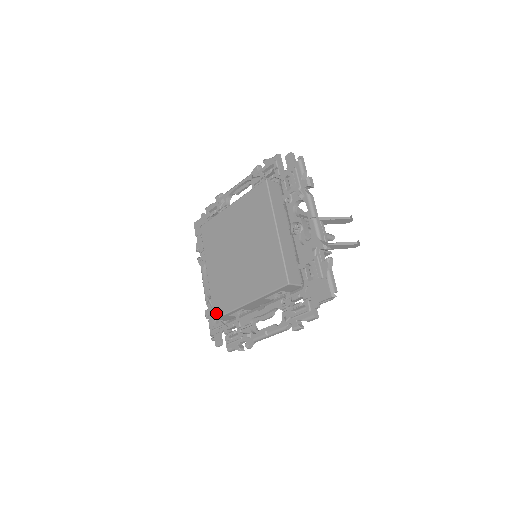
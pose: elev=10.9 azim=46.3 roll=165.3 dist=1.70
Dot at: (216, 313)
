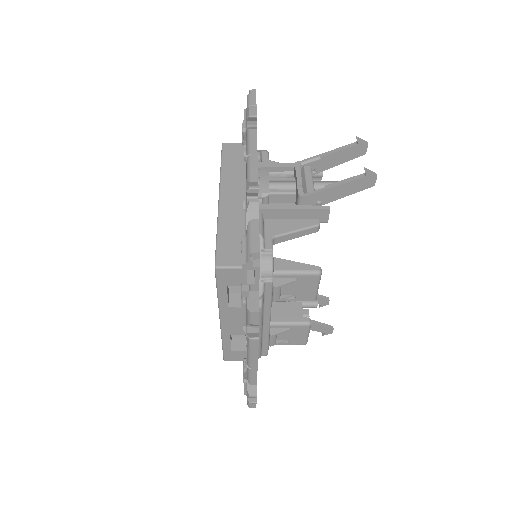
Dot at: occluded
